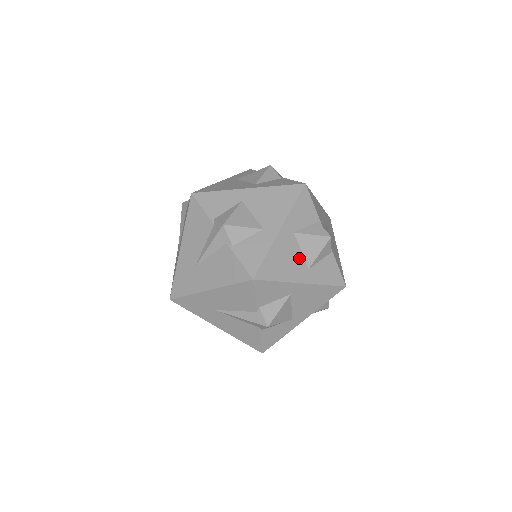
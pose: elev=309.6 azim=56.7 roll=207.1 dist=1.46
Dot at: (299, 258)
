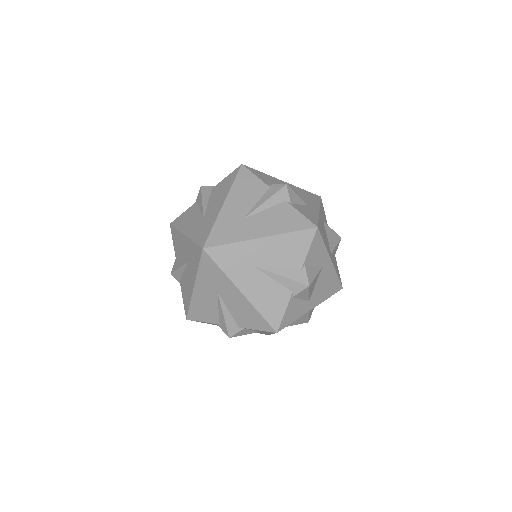
Dot at: (327, 240)
